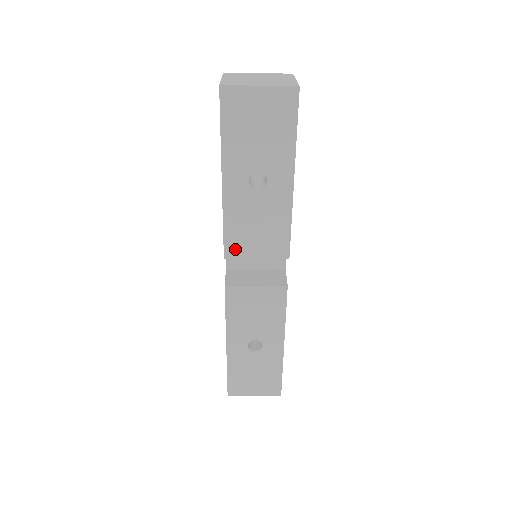
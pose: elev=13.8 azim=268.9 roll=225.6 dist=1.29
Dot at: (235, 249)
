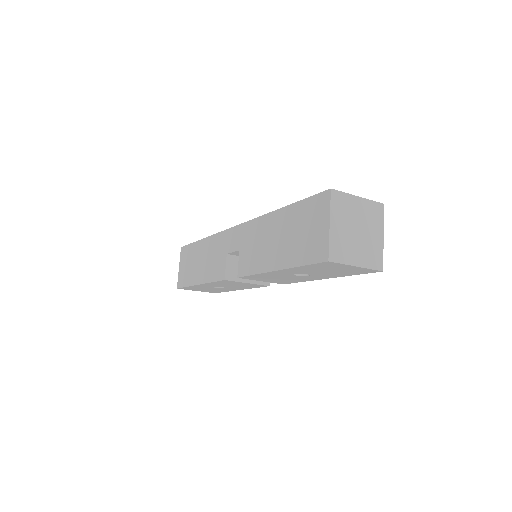
Dot at: (250, 278)
